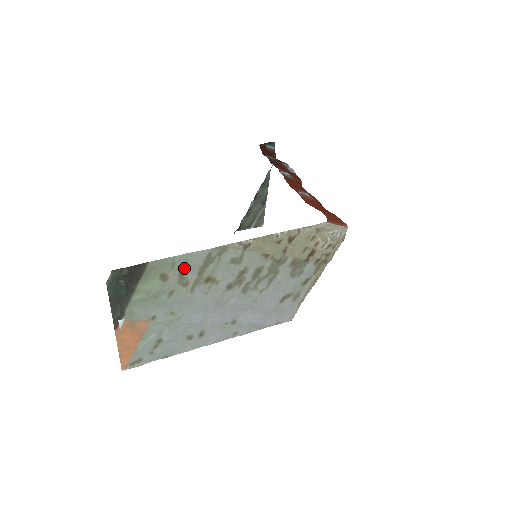
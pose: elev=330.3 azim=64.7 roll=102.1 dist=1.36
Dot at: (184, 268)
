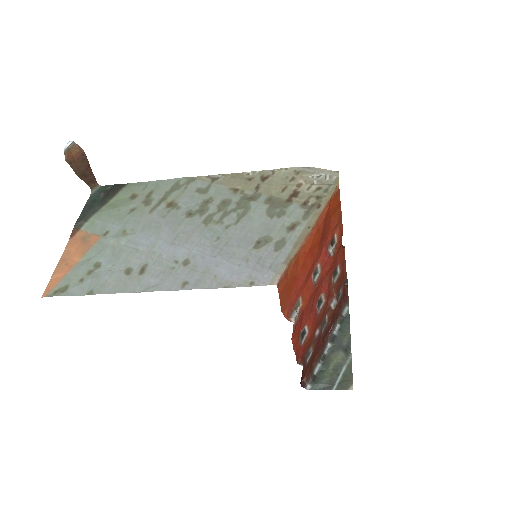
Dot at: (153, 192)
